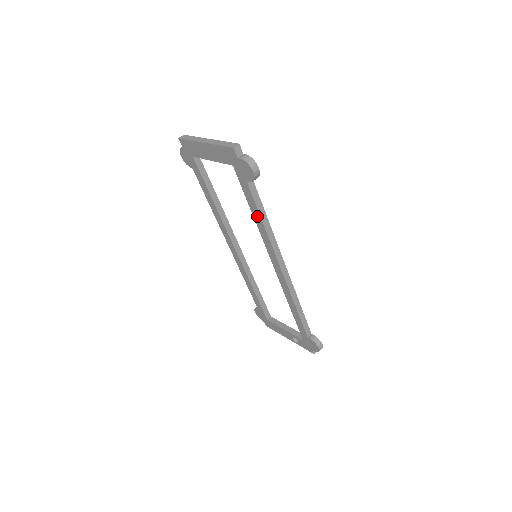
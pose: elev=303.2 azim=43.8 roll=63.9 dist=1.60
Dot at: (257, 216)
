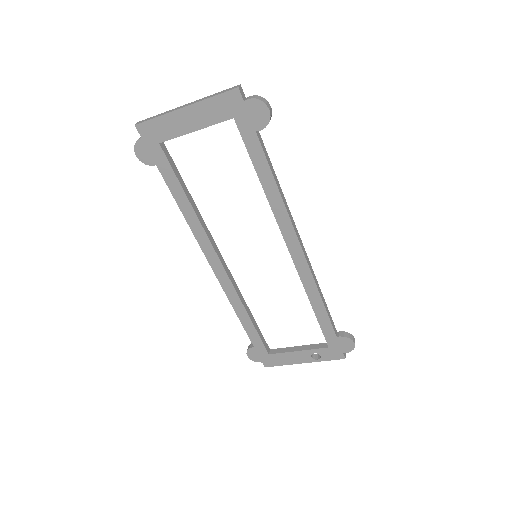
Dot at: (268, 181)
